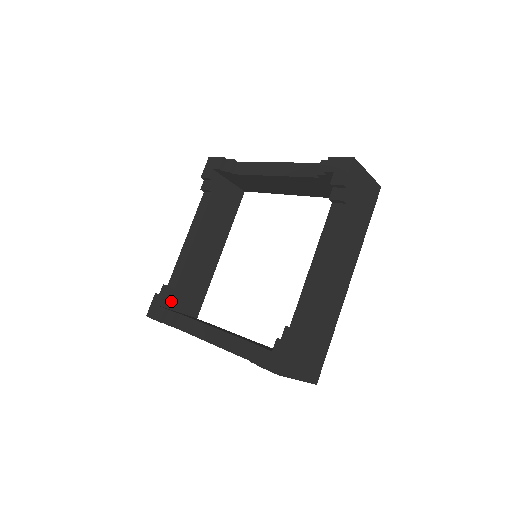
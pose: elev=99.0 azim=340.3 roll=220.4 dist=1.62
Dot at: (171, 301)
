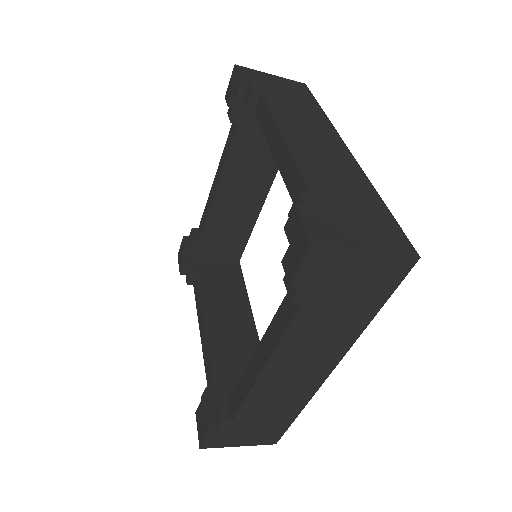
Dot at: occluded
